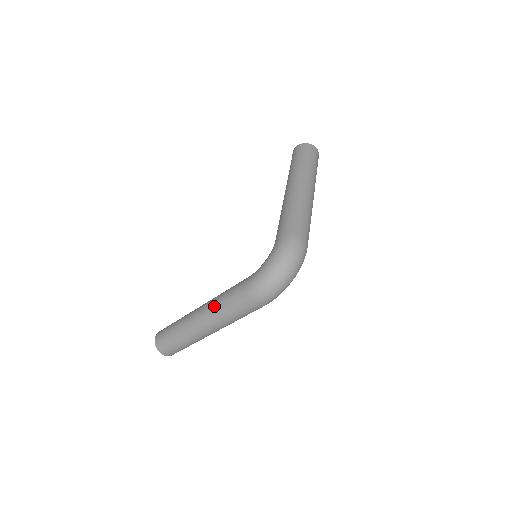
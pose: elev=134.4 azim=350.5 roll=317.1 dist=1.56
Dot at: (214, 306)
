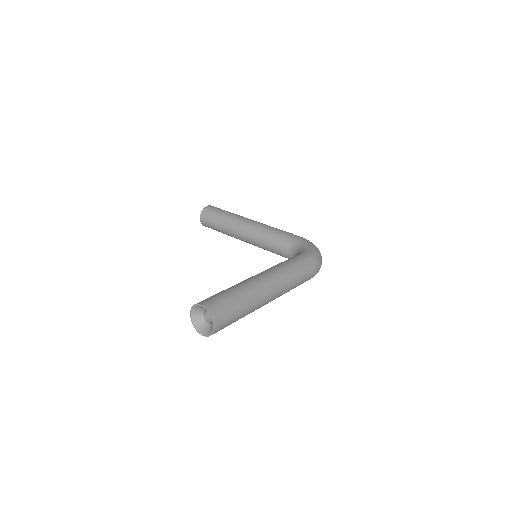
Dot at: (284, 270)
